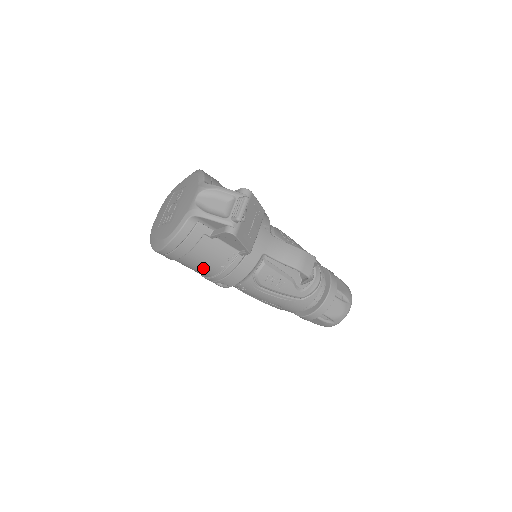
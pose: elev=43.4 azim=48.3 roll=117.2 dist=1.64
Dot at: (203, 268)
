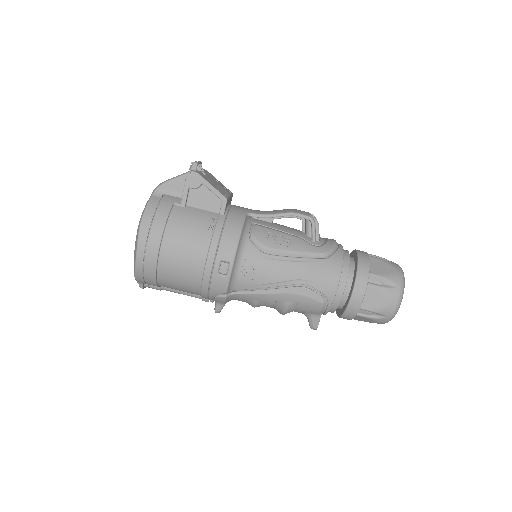
Dot at: (191, 247)
